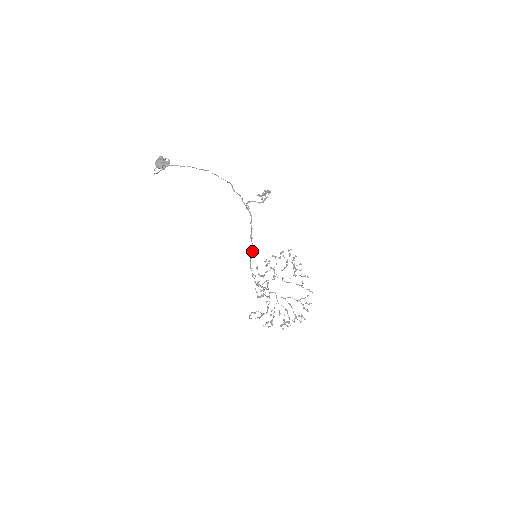
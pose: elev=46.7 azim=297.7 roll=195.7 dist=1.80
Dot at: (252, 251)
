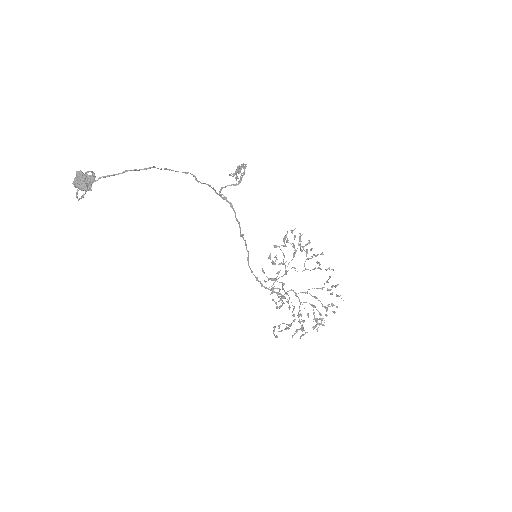
Dot at: (247, 251)
